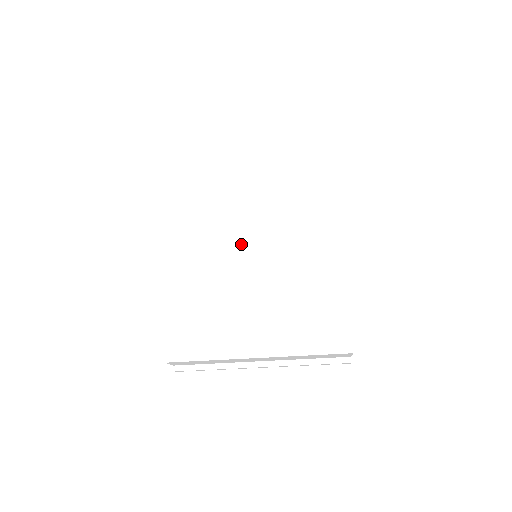
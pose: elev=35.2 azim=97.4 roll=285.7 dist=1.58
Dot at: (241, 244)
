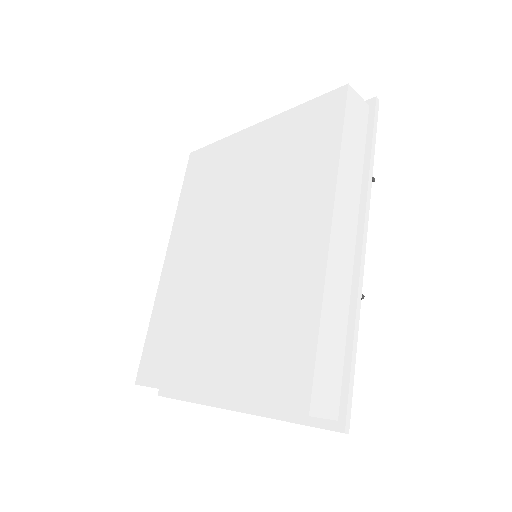
Dot at: (223, 241)
